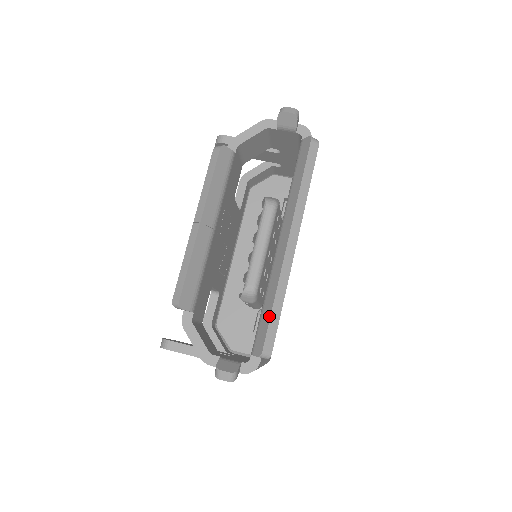
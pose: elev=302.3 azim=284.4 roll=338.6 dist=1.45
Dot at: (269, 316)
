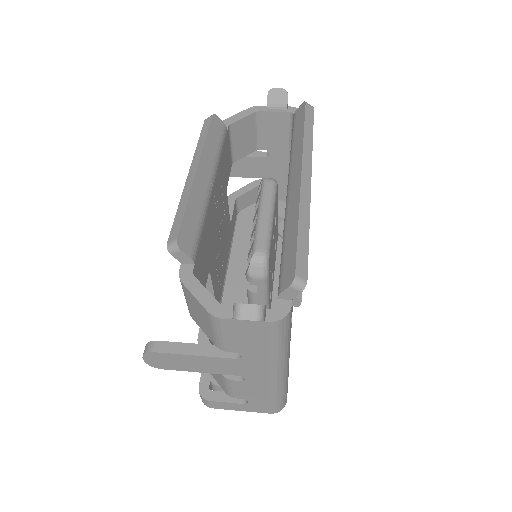
Dot at: (295, 240)
